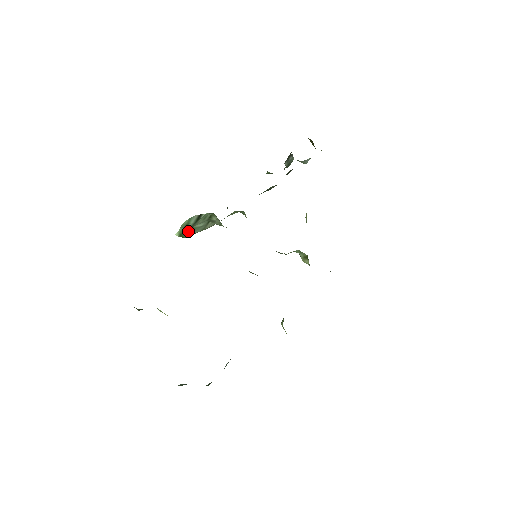
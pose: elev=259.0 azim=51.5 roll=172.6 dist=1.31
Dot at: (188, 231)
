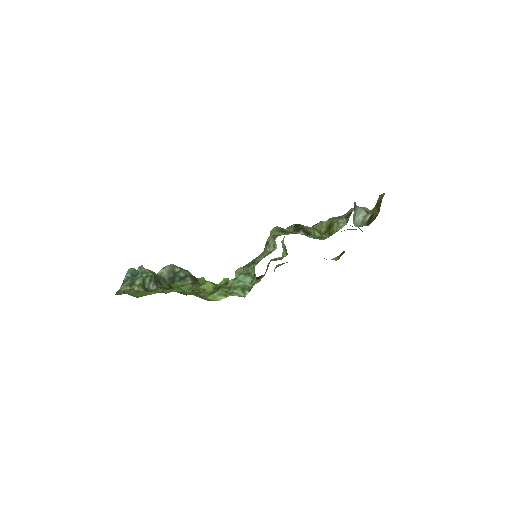
Dot at: occluded
